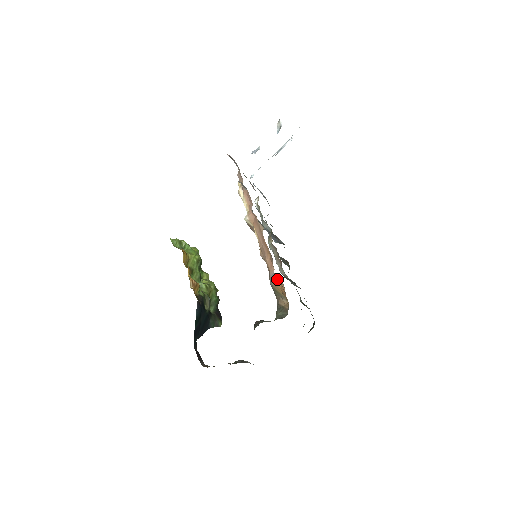
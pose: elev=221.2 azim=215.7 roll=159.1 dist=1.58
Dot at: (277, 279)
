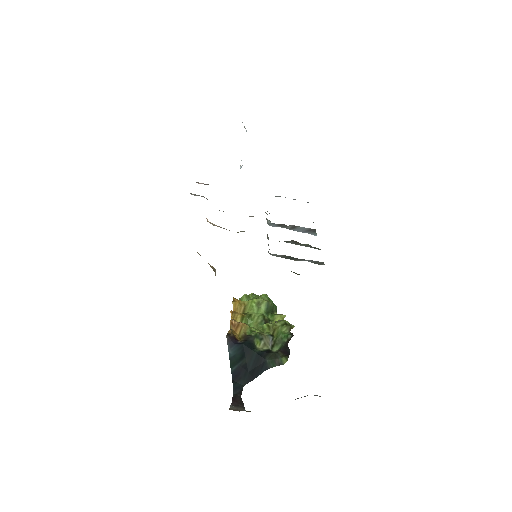
Dot at: (197, 252)
